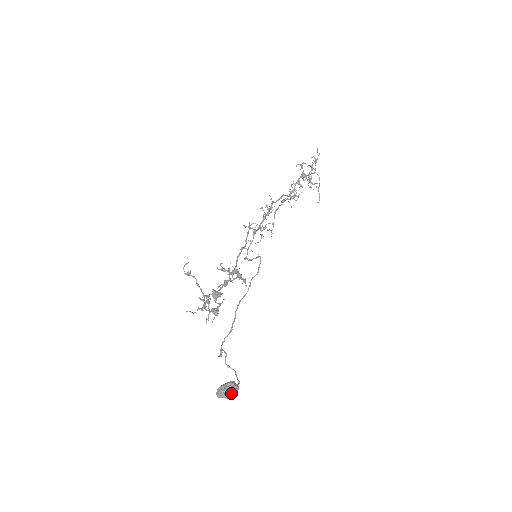
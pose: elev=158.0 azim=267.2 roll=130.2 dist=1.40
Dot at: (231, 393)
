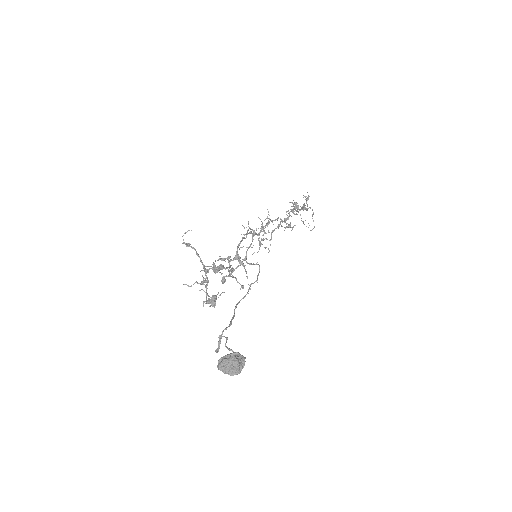
Dot at: (237, 362)
